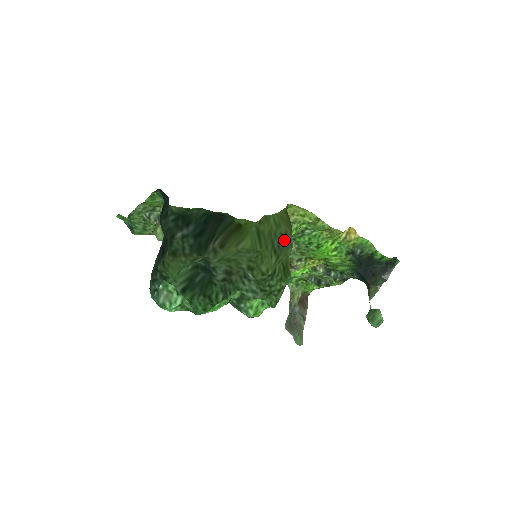
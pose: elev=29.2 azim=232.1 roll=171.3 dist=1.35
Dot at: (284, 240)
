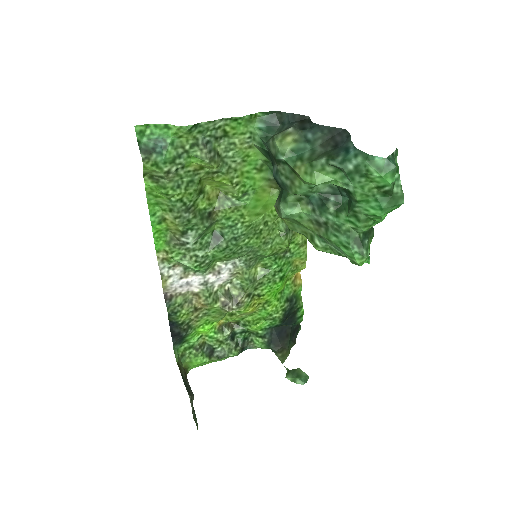
Dot at: occluded
